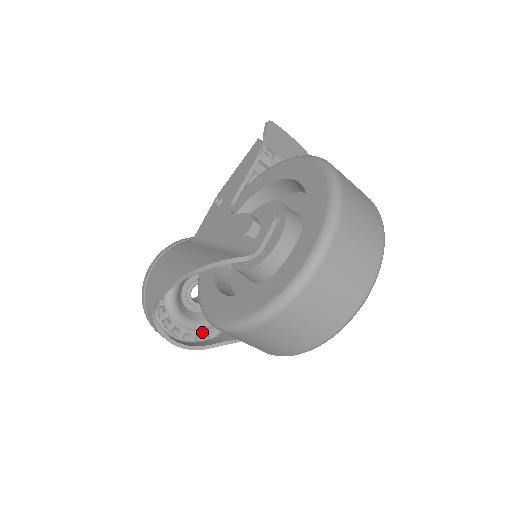
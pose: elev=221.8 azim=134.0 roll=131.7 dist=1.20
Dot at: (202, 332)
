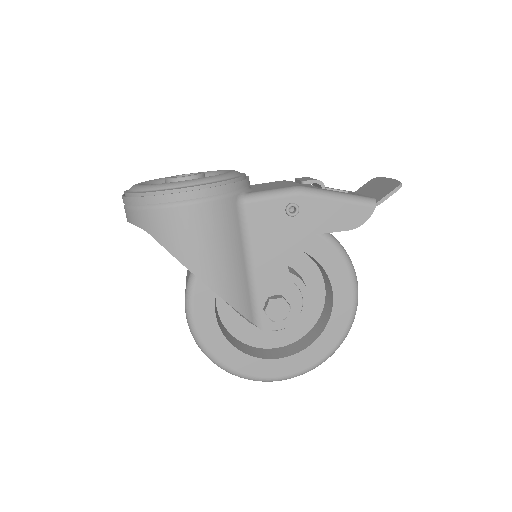
Dot at: occluded
